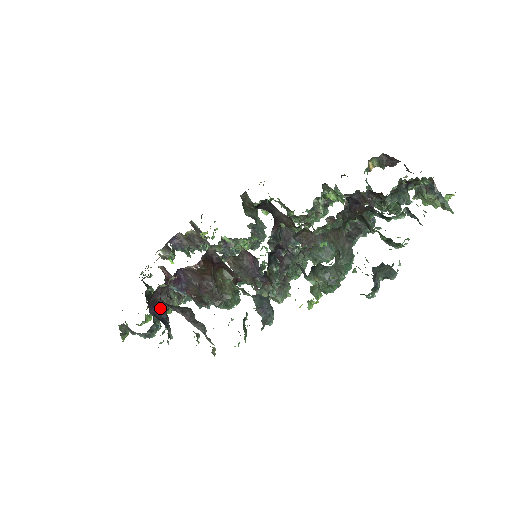
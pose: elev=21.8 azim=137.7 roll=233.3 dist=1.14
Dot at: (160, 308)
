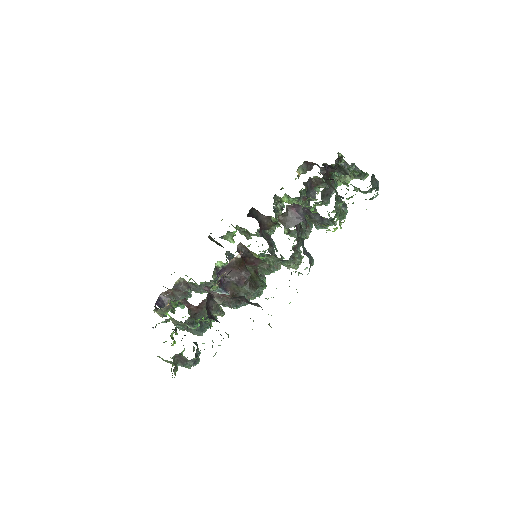
Dot at: (211, 315)
